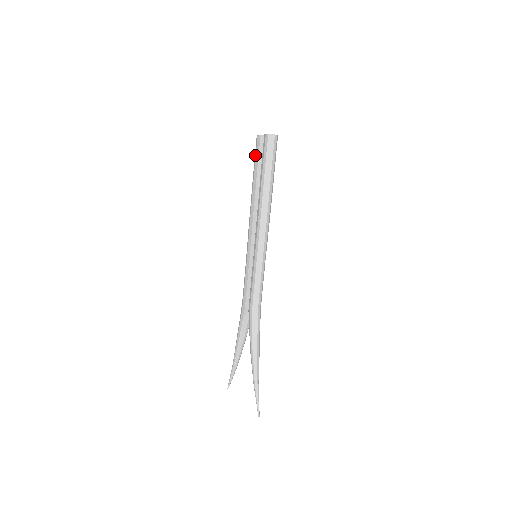
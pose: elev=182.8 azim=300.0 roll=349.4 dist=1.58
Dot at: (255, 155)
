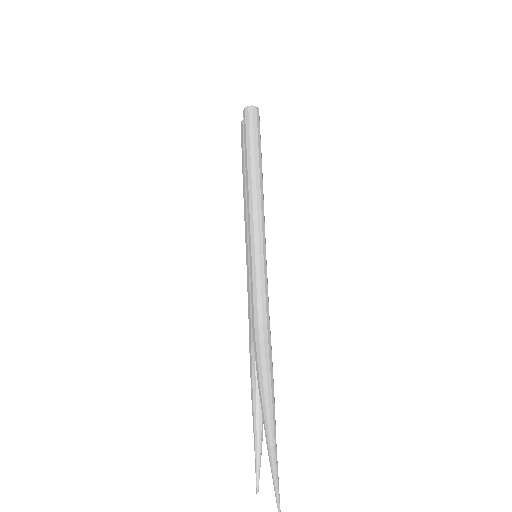
Dot at: (241, 143)
